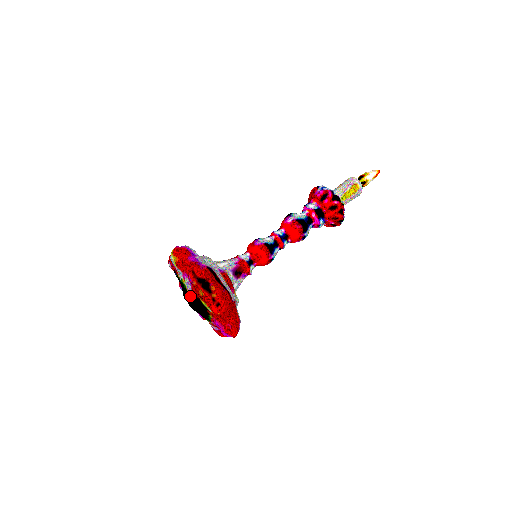
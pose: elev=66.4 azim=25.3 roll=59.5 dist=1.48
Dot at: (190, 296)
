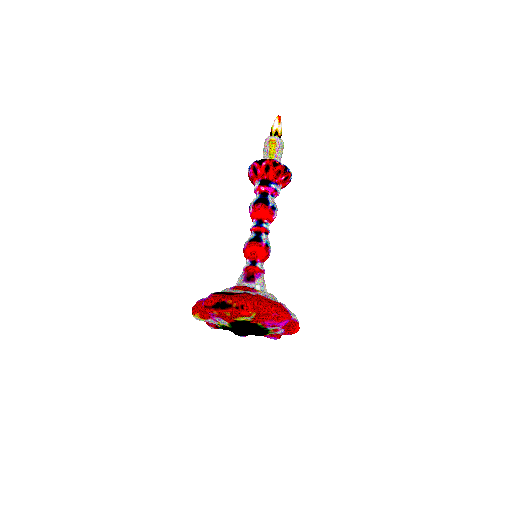
Dot at: (232, 327)
